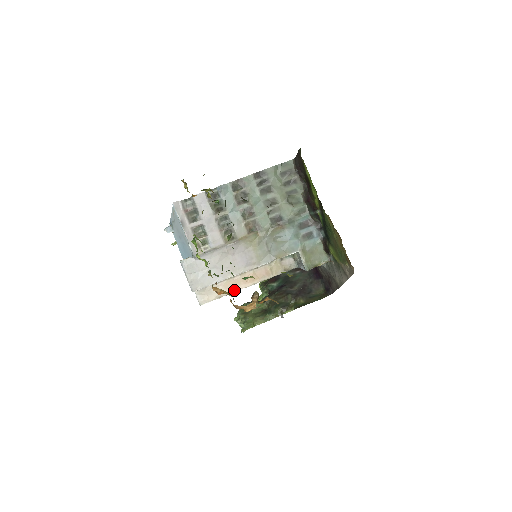
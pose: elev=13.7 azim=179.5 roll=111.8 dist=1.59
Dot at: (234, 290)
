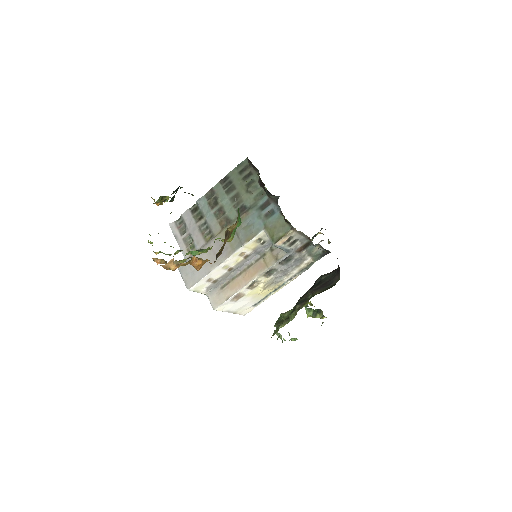
Dot at: (238, 289)
